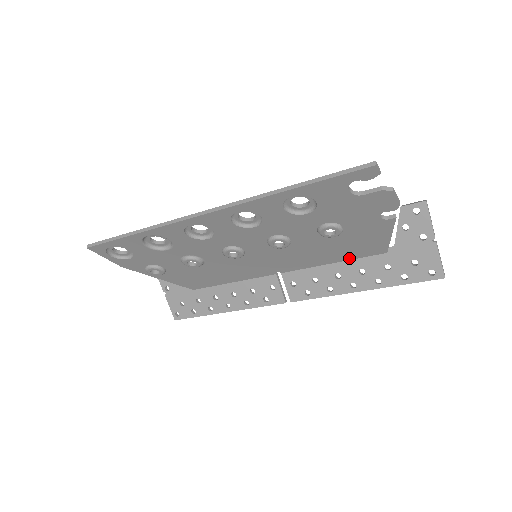
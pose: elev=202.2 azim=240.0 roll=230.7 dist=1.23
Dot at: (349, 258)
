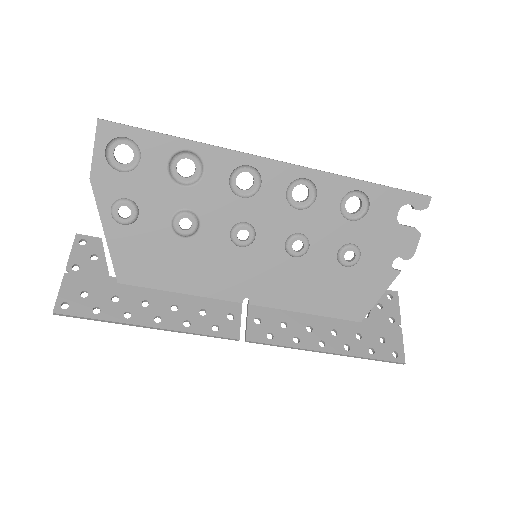
Dot at: (327, 313)
